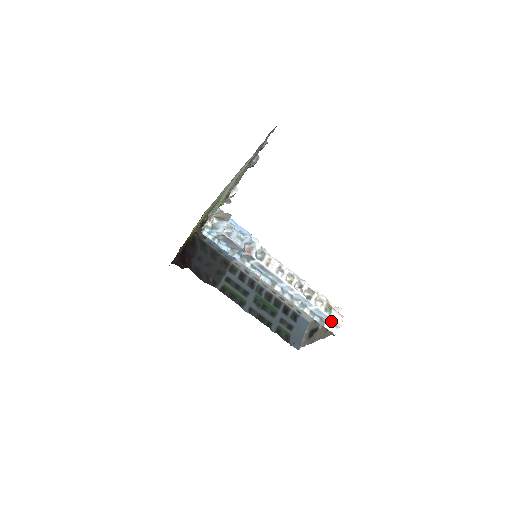
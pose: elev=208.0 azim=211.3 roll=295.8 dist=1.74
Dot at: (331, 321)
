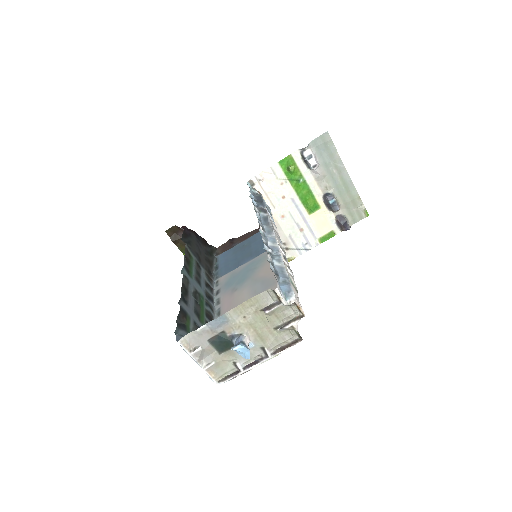
Dot at: (286, 285)
